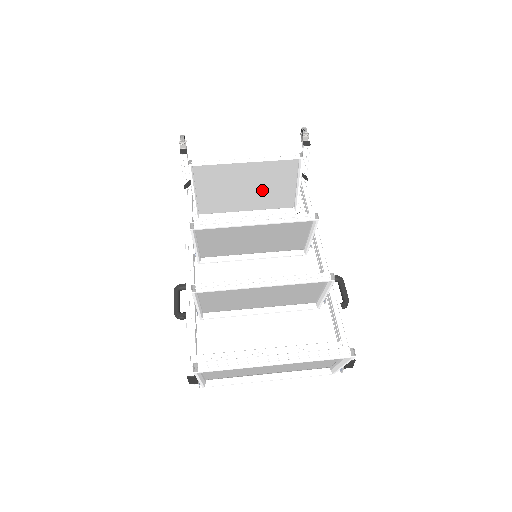
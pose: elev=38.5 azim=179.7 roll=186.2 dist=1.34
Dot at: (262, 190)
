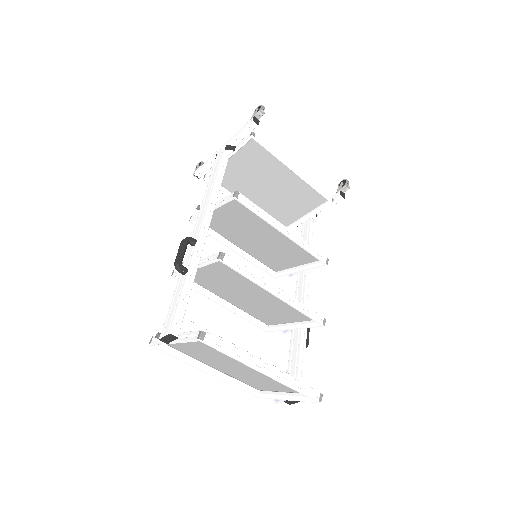
Dot at: (276, 199)
